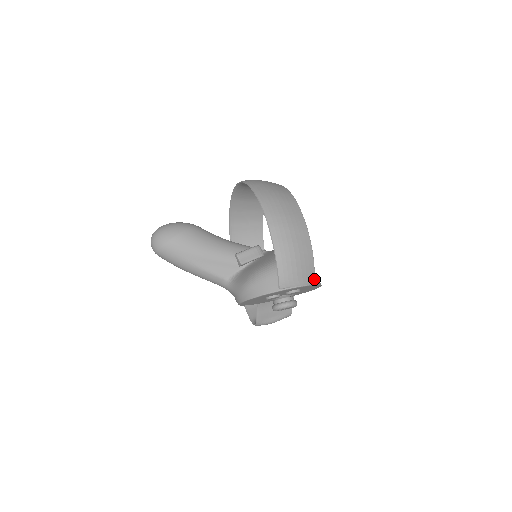
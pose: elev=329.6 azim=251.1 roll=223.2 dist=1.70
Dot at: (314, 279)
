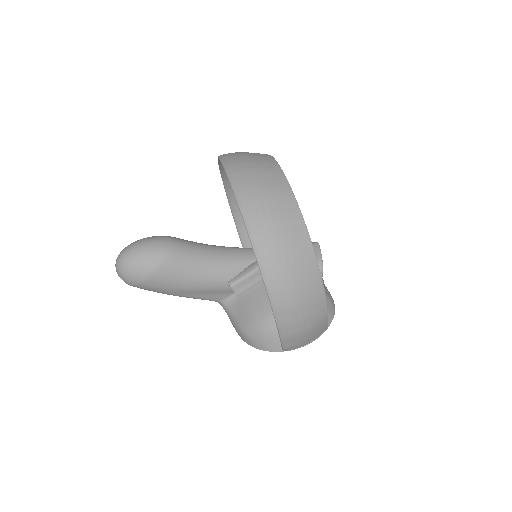
Dot at: (326, 328)
